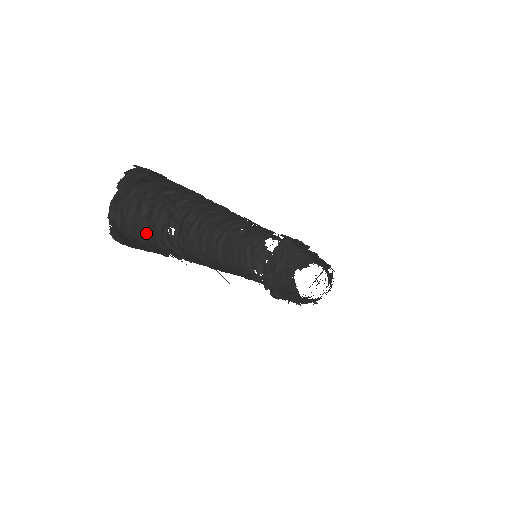
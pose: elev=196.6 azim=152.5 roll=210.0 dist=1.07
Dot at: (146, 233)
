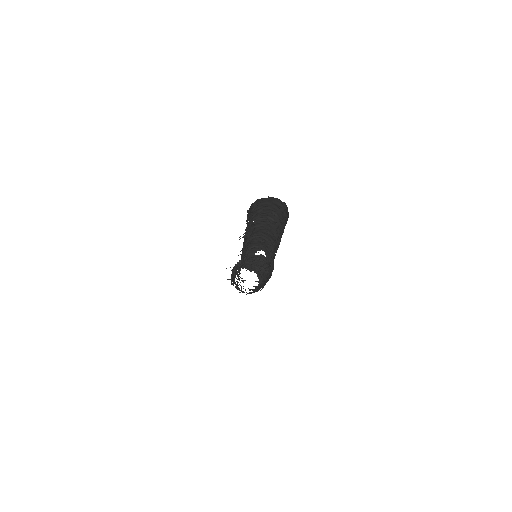
Dot at: (251, 219)
